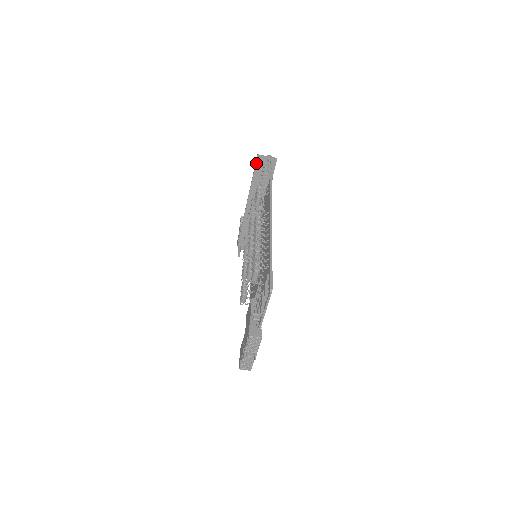
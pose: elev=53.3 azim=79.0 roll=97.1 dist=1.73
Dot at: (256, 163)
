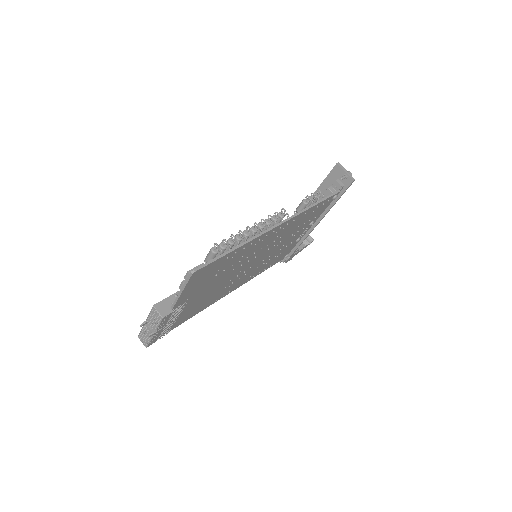
Dot at: (331, 171)
